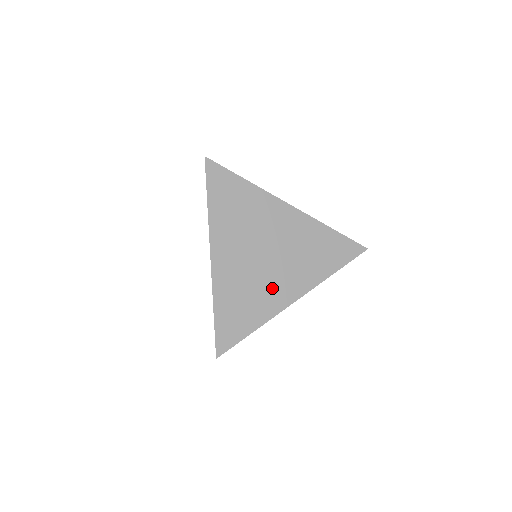
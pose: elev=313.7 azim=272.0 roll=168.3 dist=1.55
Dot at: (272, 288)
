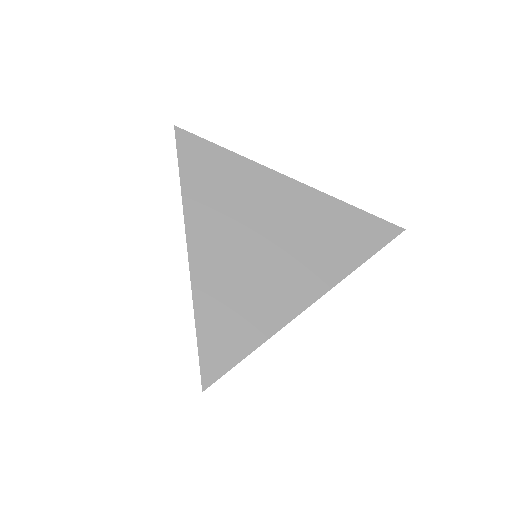
Dot at: occluded
